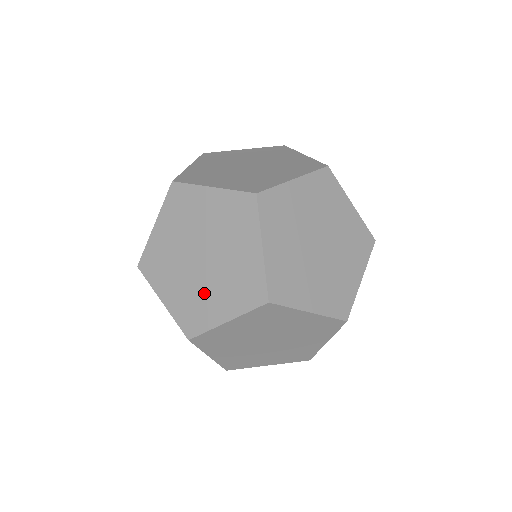
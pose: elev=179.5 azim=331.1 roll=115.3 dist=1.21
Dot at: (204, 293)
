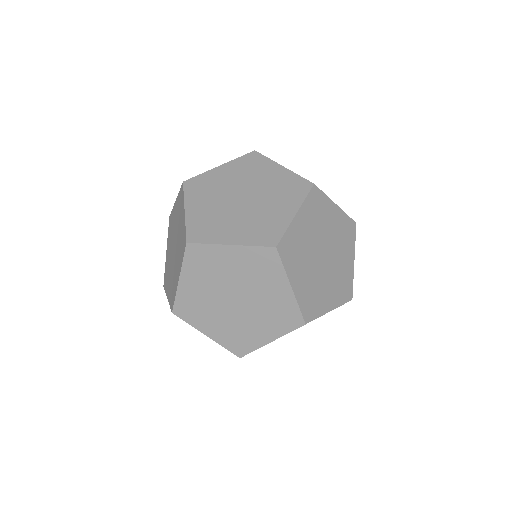
Dot at: (174, 271)
